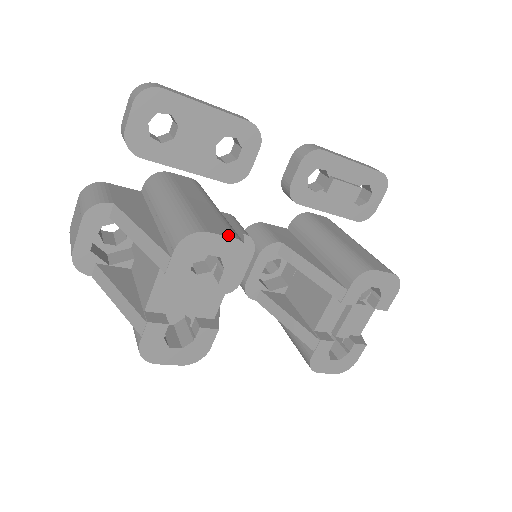
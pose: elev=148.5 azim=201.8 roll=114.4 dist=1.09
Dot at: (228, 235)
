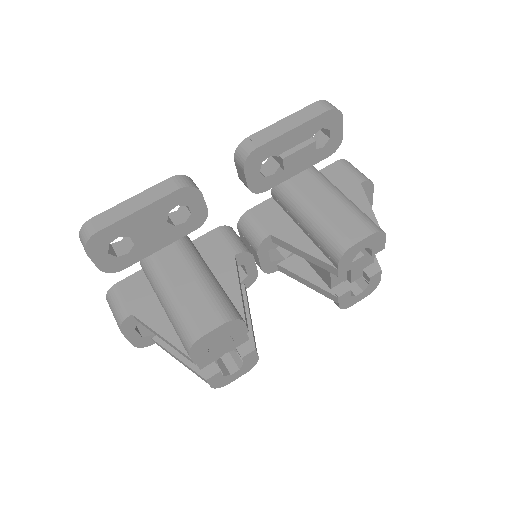
Dot at: (217, 325)
